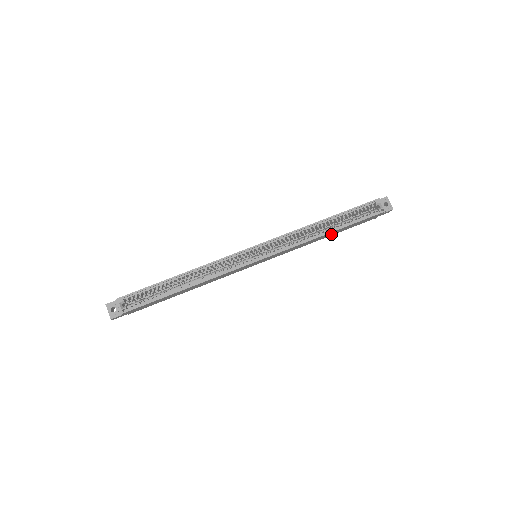
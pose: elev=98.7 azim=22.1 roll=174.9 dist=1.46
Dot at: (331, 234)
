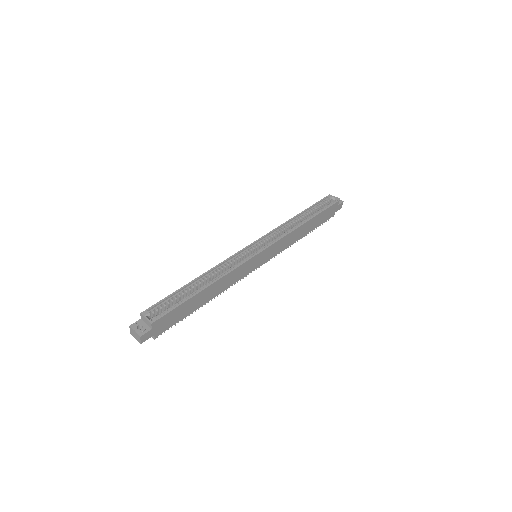
Dot at: (308, 229)
